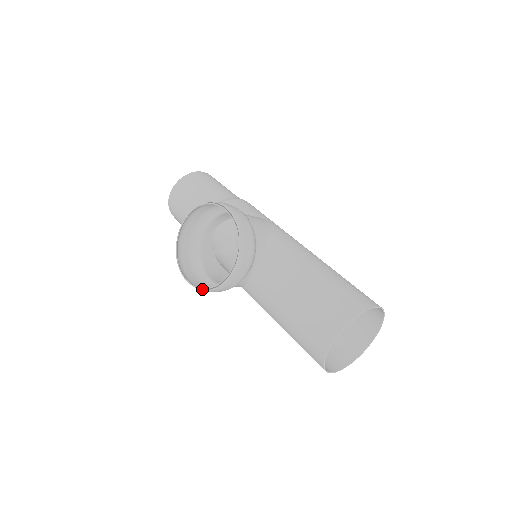
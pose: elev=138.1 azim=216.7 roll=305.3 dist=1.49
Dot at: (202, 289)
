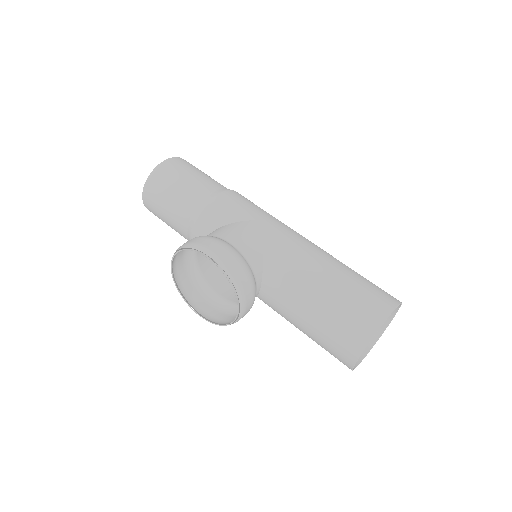
Dot at: (217, 321)
